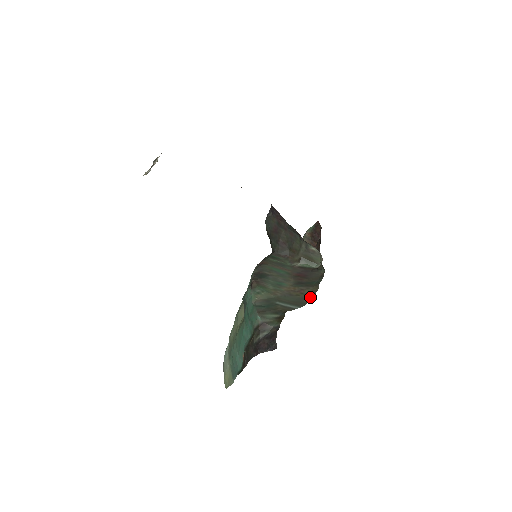
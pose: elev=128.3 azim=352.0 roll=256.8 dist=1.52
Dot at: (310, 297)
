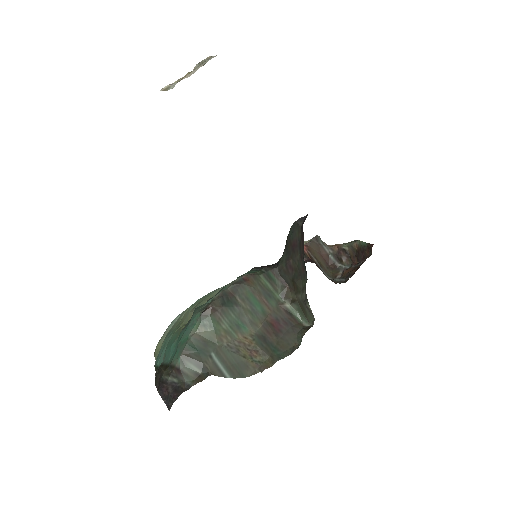
Dot at: (254, 370)
